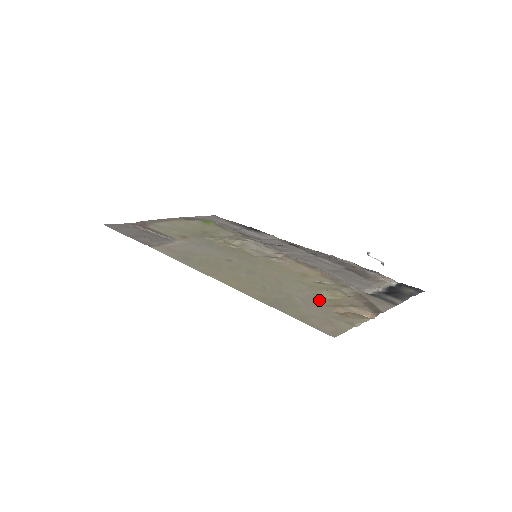
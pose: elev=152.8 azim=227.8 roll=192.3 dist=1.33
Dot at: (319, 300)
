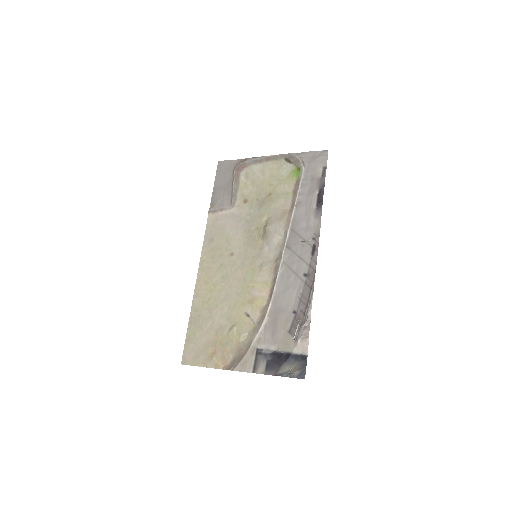
Dot at: (218, 333)
